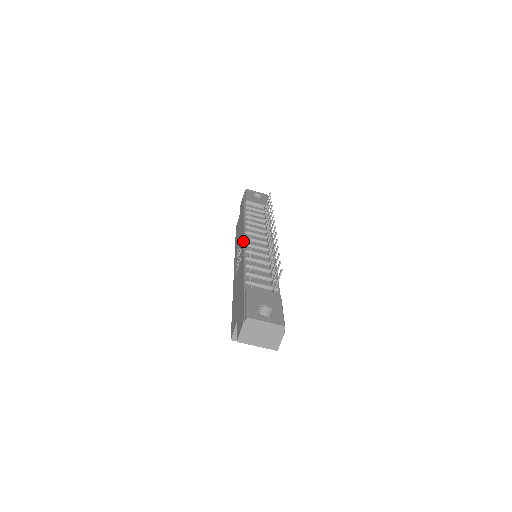
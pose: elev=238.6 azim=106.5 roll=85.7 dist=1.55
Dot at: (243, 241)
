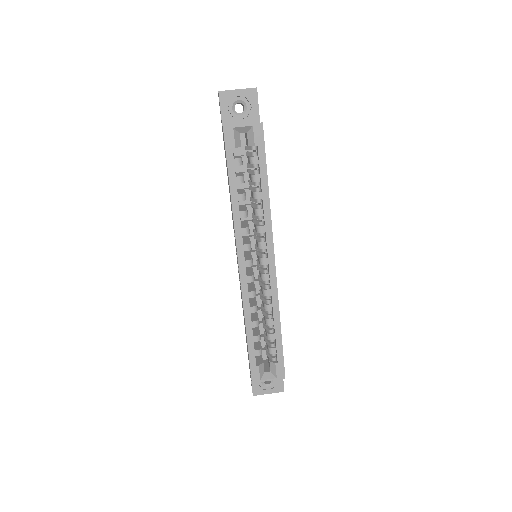
Dot at: occluded
